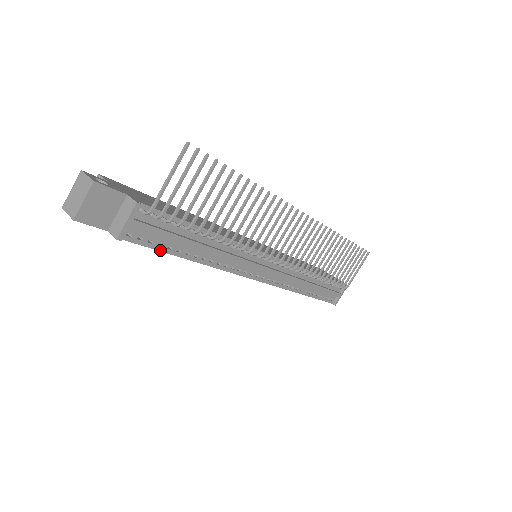
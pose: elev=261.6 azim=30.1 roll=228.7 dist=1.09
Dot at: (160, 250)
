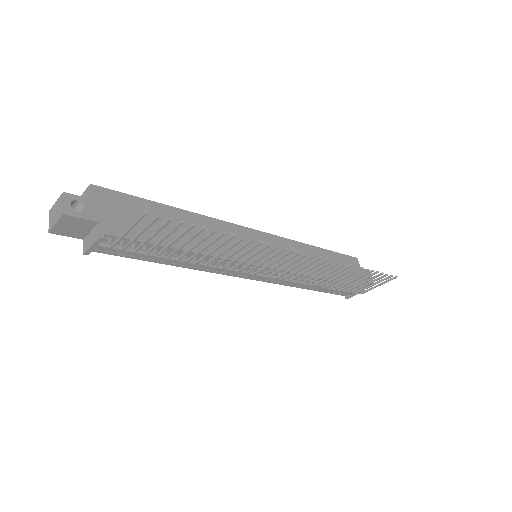
Dot at: (133, 258)
